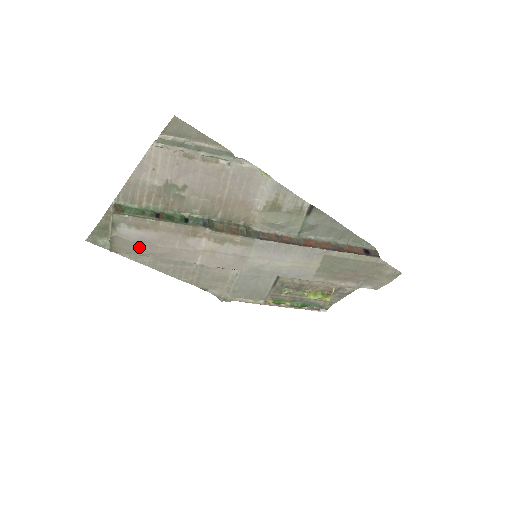
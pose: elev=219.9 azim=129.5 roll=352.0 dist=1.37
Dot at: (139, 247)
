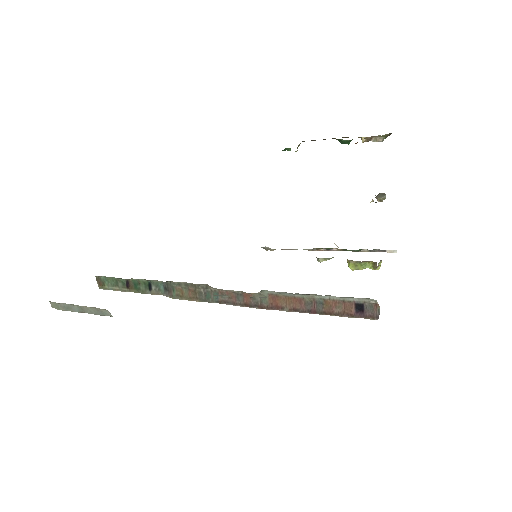
Dot at: occluded
